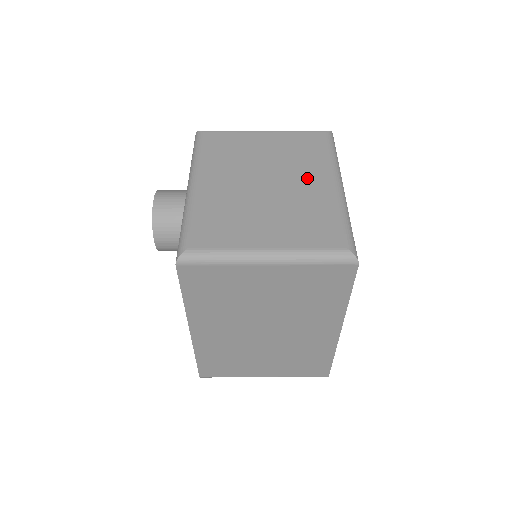
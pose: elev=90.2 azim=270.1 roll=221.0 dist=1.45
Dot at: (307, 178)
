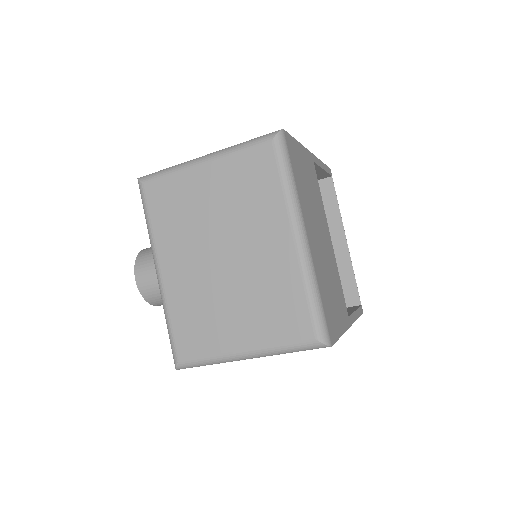
Dot at: (263, 238)
